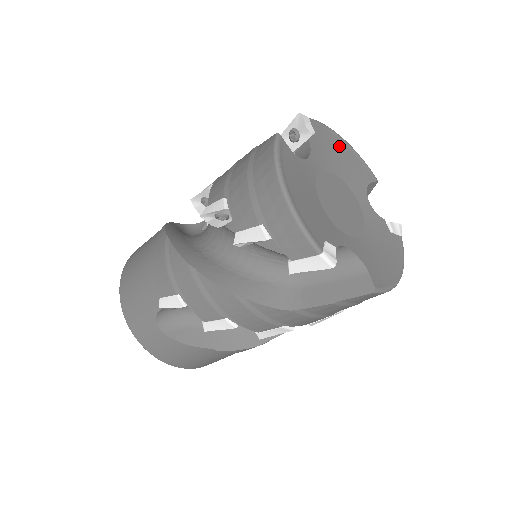
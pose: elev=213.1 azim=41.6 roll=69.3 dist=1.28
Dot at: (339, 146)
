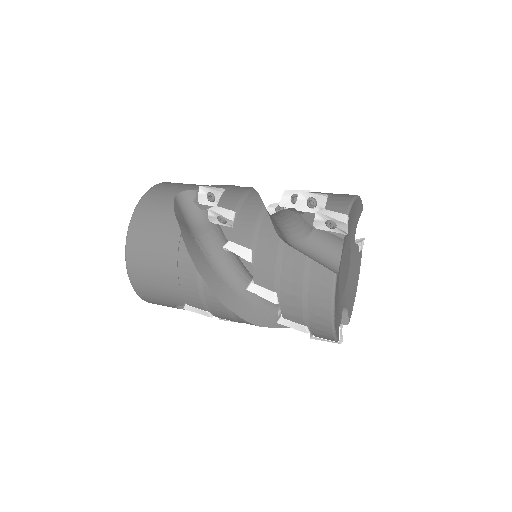
Dot at: (354, 210)
